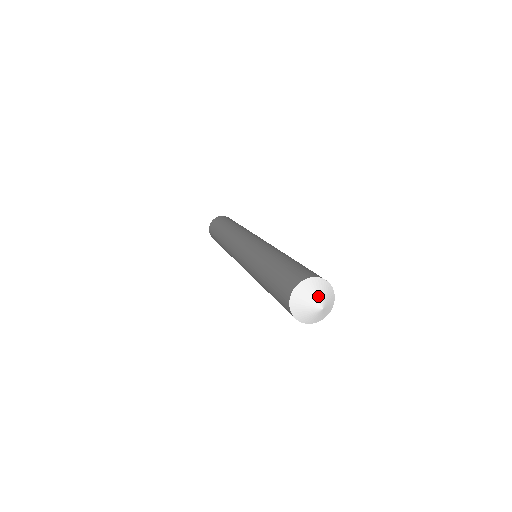
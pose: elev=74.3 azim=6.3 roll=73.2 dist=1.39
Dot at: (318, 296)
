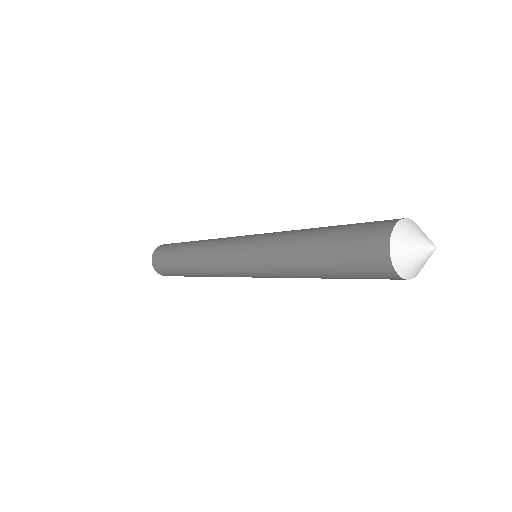
Dot at: (426, 235)
